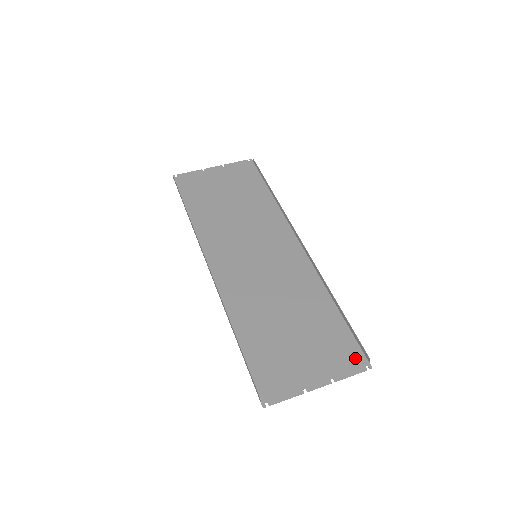
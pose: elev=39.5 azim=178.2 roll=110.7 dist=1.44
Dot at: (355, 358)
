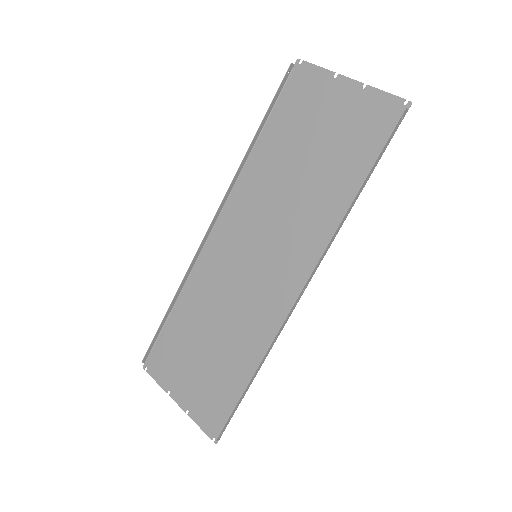
Dot at: (215, 424)
